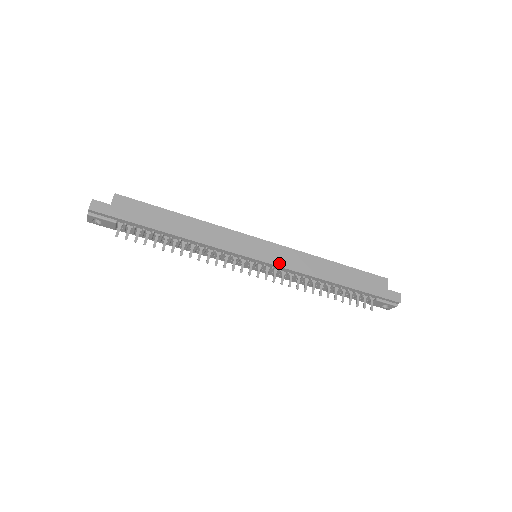
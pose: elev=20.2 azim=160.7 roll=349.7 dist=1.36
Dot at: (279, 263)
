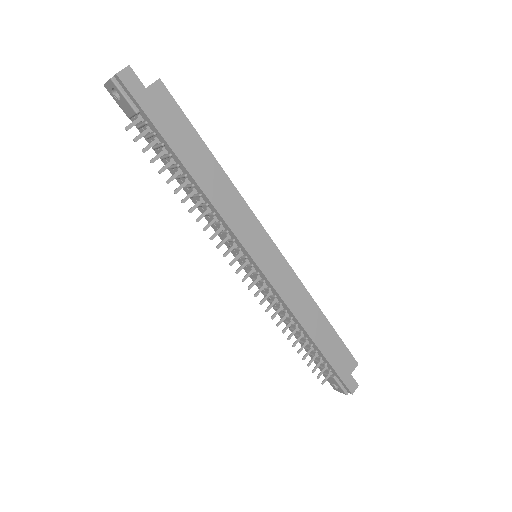
Dot at: (274, 282)
